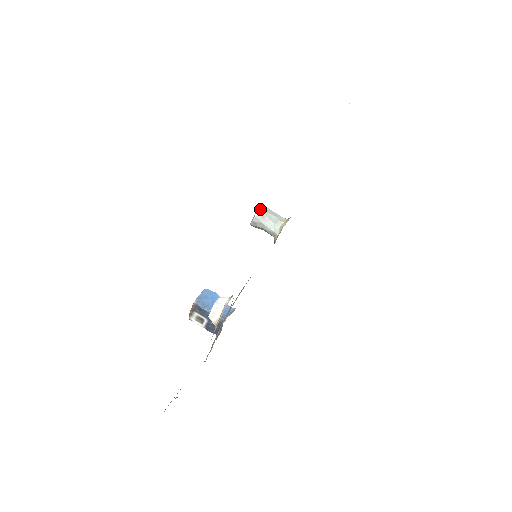
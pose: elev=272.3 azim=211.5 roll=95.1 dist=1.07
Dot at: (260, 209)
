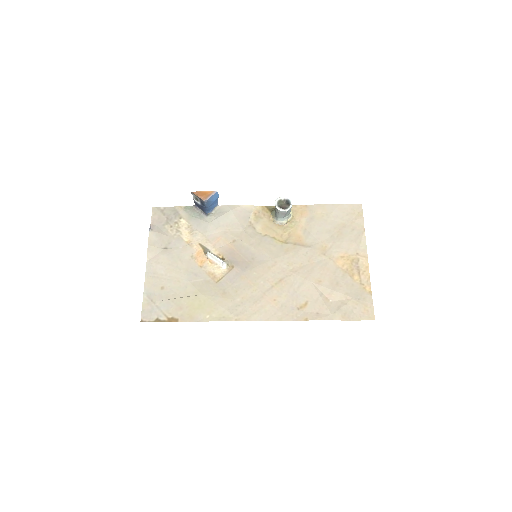
Dot at: (288, 211)
